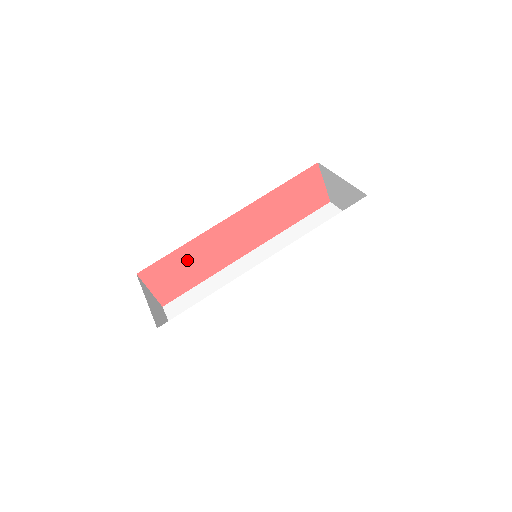
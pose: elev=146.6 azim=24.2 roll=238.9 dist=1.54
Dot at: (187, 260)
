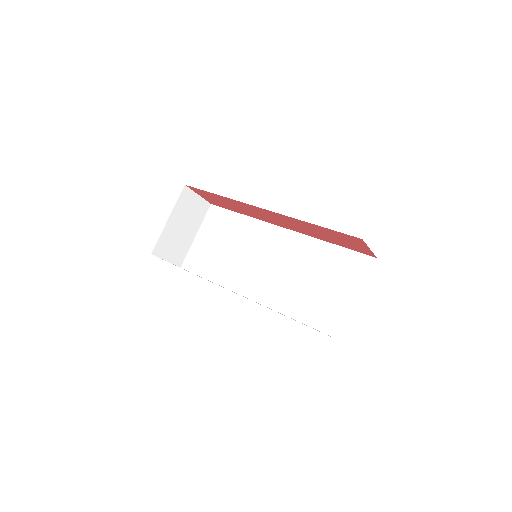
Dot at: (226, 201)
